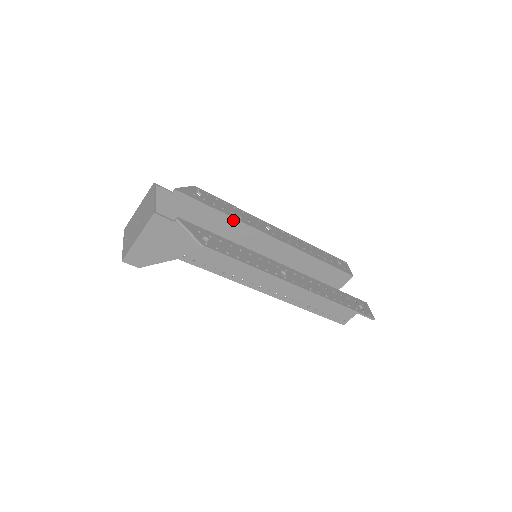
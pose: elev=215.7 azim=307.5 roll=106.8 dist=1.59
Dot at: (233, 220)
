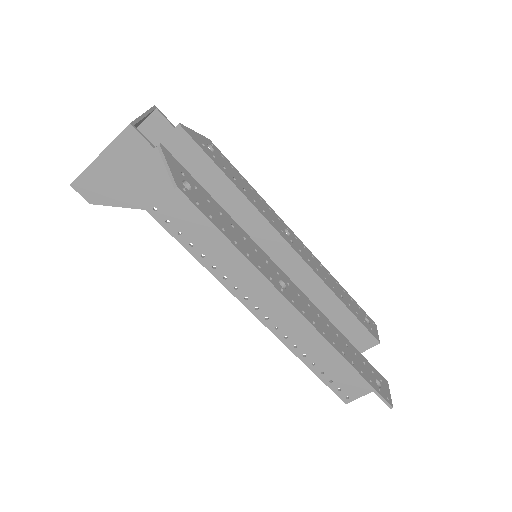
Dot at: (243, 198)
